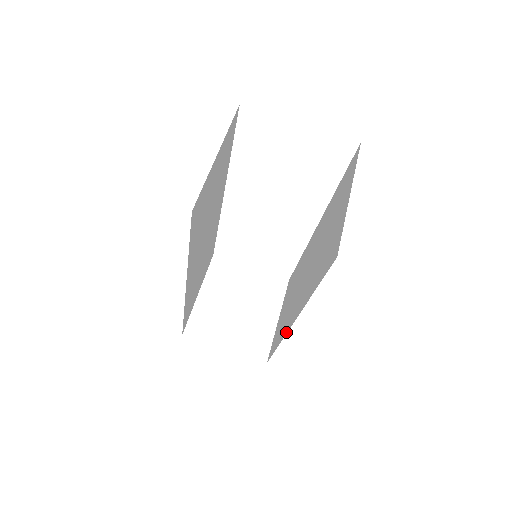
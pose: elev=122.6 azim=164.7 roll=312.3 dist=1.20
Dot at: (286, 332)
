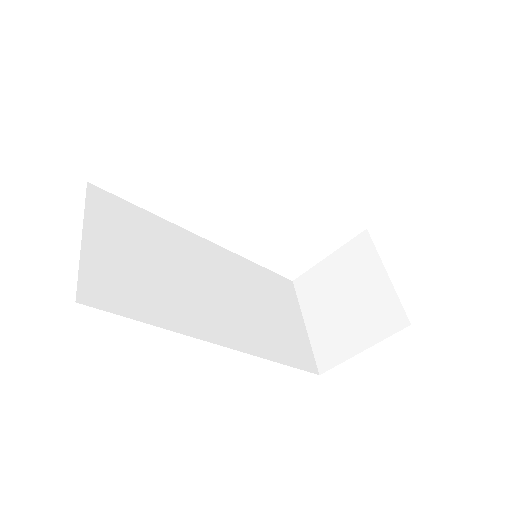
Dot at: occluded
